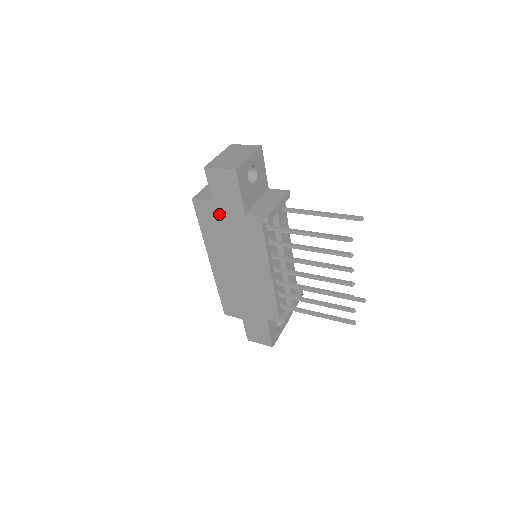
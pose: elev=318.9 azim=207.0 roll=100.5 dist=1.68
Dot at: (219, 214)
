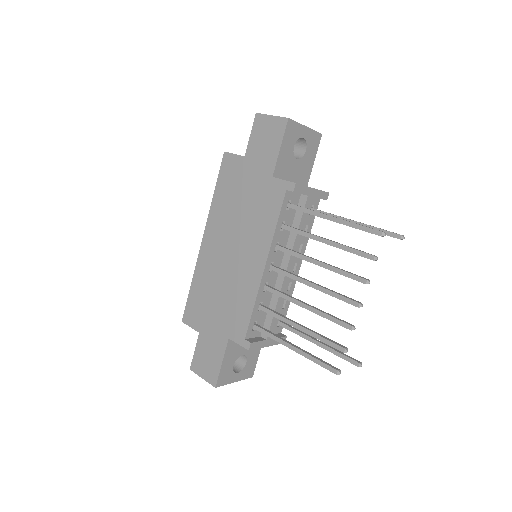
Dot at: (244, 174)
